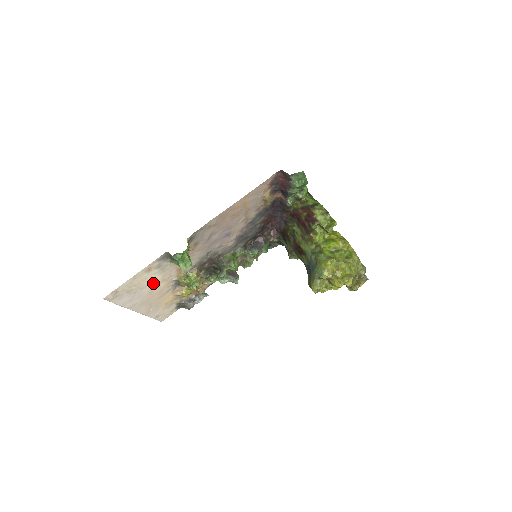
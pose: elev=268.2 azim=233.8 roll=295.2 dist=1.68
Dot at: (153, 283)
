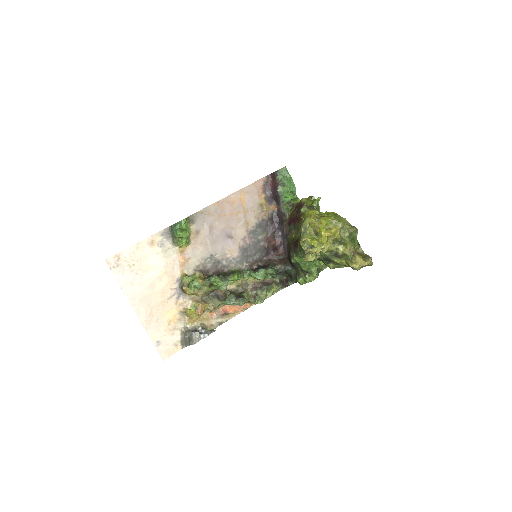
Dot at: (155, 270)
